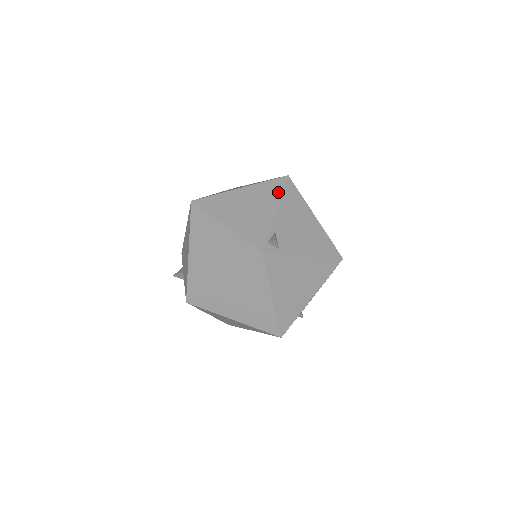
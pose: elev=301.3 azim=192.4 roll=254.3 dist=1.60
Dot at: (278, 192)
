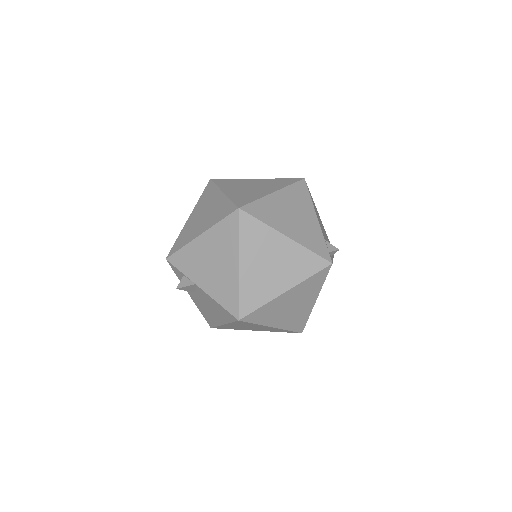
Dot at: (308, 197)
